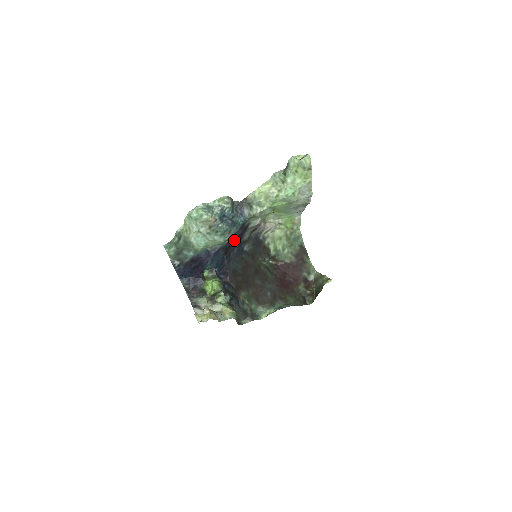
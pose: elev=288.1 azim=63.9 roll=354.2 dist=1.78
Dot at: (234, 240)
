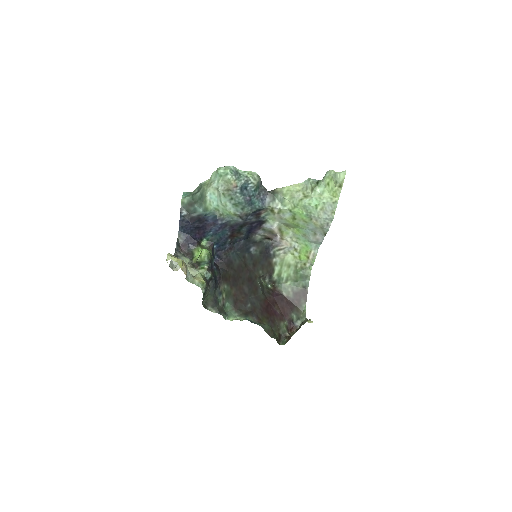
Dot at: (245, 227)
